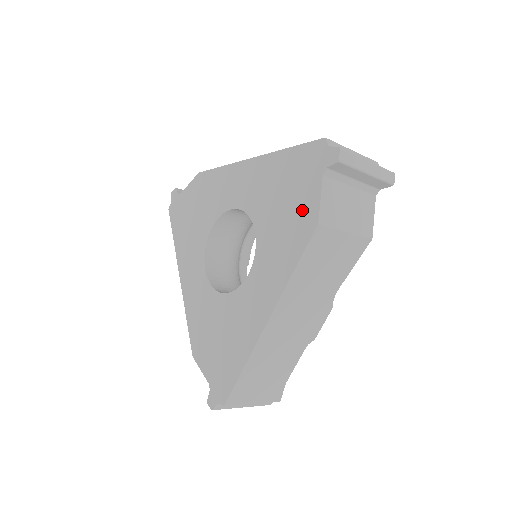
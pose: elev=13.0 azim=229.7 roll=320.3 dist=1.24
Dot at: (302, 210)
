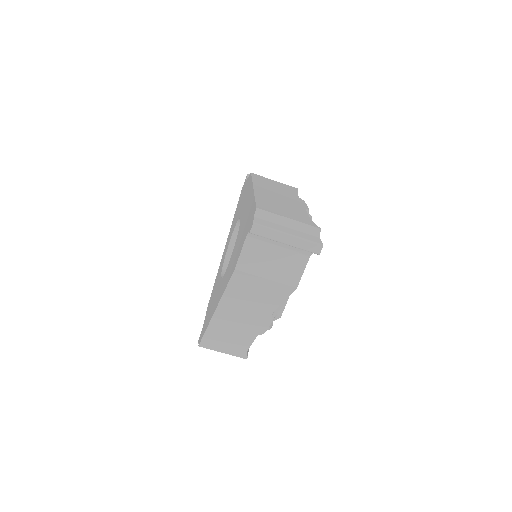
Dot at: occluded
